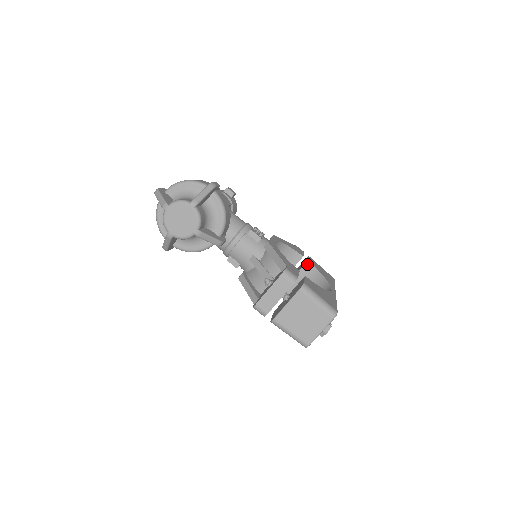
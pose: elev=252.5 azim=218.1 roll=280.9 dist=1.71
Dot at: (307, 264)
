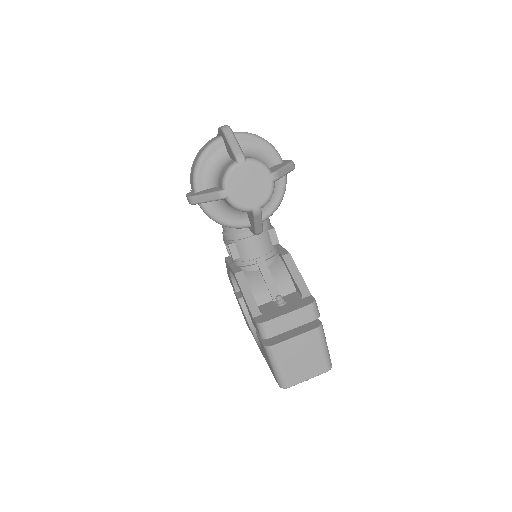
Dot at: occluded
